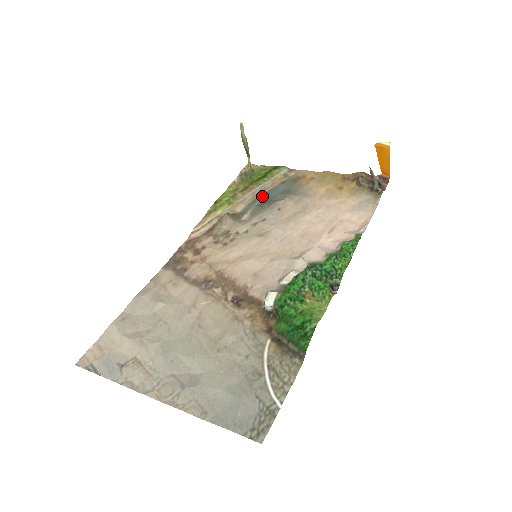
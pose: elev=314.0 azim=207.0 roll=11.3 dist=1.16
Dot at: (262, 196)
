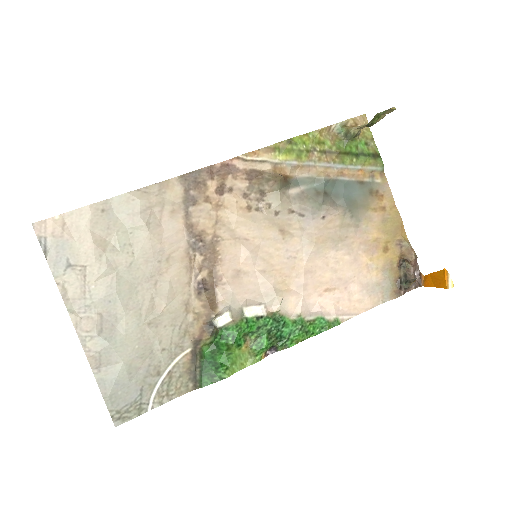
Dot at: (329, 182)
